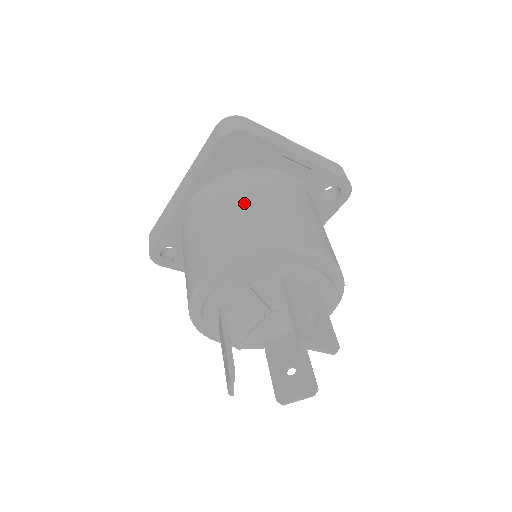
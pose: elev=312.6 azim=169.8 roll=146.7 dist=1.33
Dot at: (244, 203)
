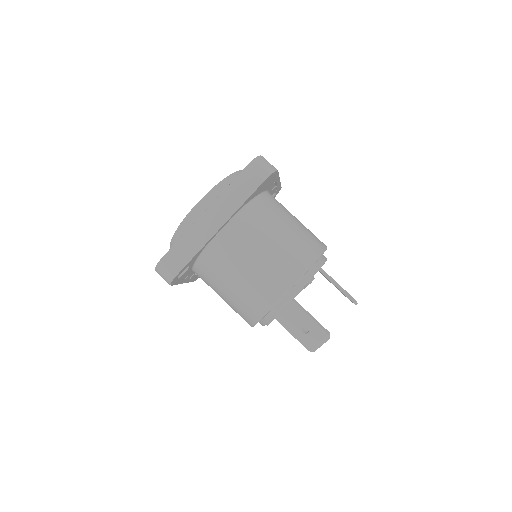
Dot at: (283, 223)
